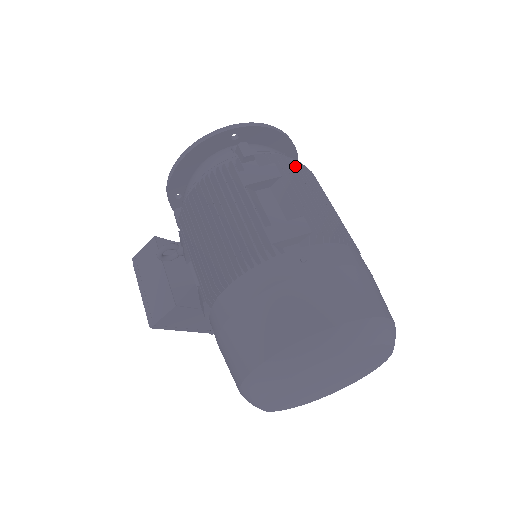
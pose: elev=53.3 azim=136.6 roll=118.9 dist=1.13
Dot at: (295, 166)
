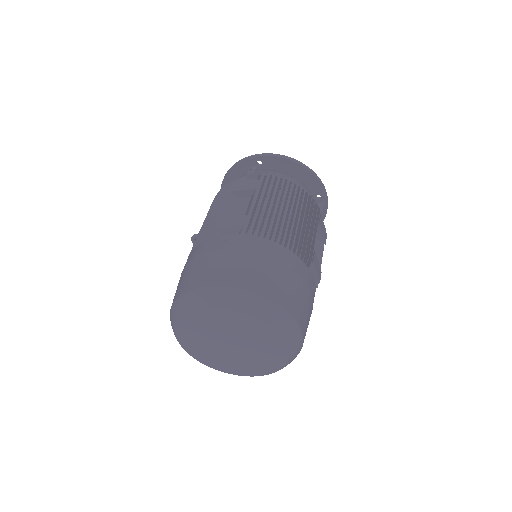
Dot at: occluded
